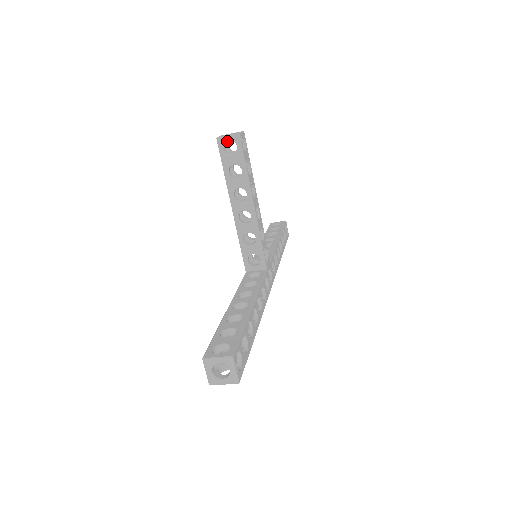
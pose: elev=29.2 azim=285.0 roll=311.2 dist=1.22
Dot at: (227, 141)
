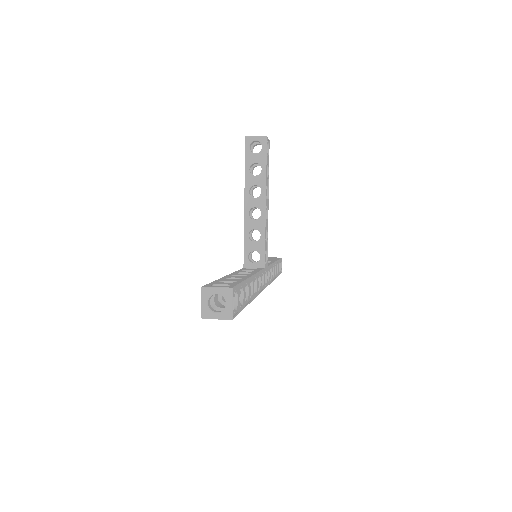
Dot at: (253, 145)
